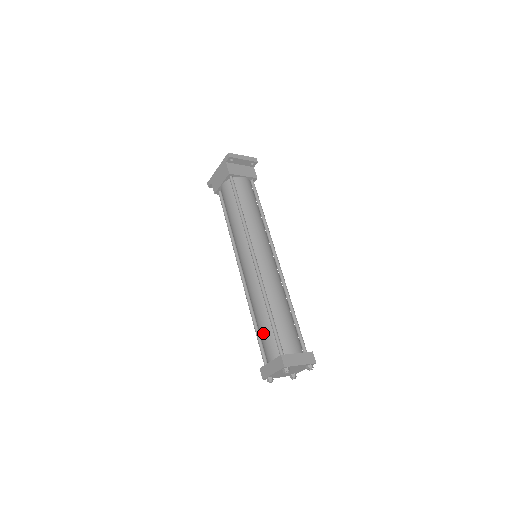
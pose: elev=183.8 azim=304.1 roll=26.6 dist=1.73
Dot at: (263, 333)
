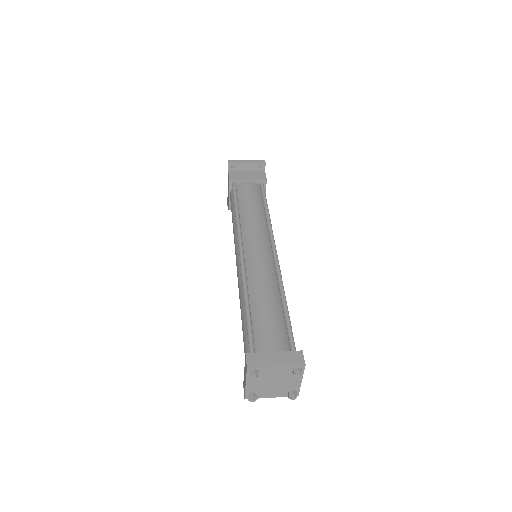
Dot at: (243, 336)
